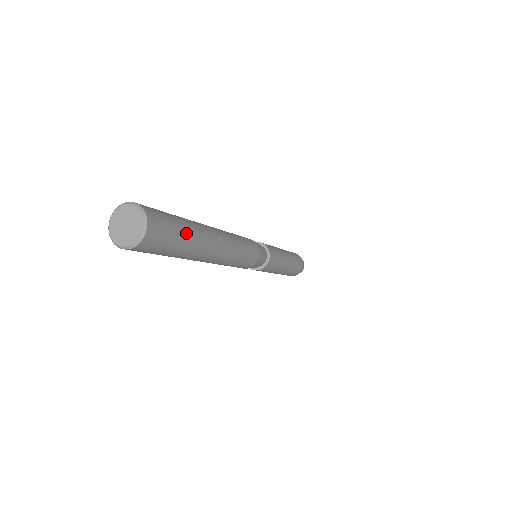
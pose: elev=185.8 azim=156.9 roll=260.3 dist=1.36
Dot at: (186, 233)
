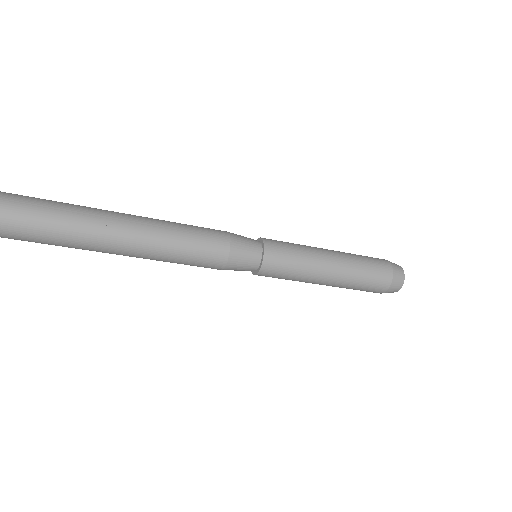
Dot at: (32, 214)
